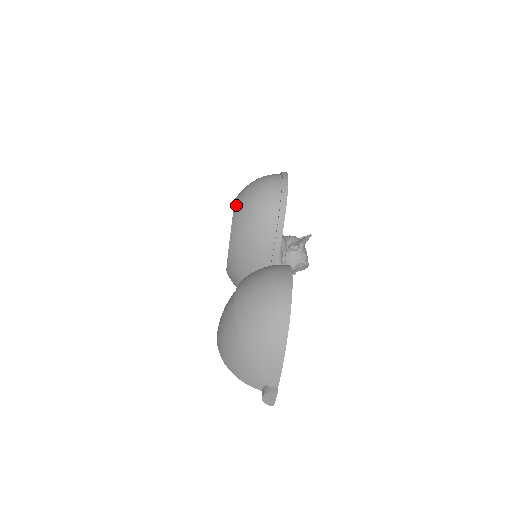
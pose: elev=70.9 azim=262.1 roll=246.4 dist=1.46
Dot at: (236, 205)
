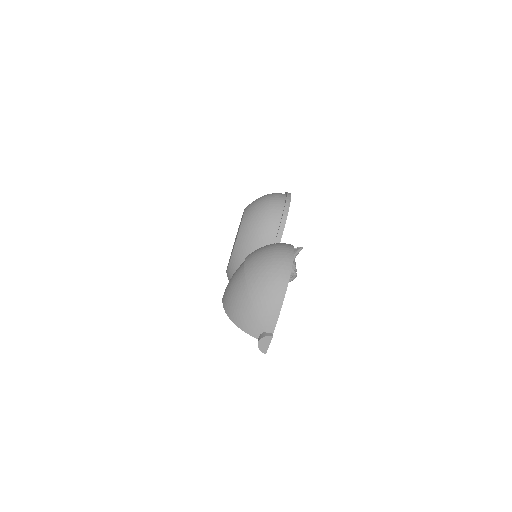
Dot at: (246, 211)
